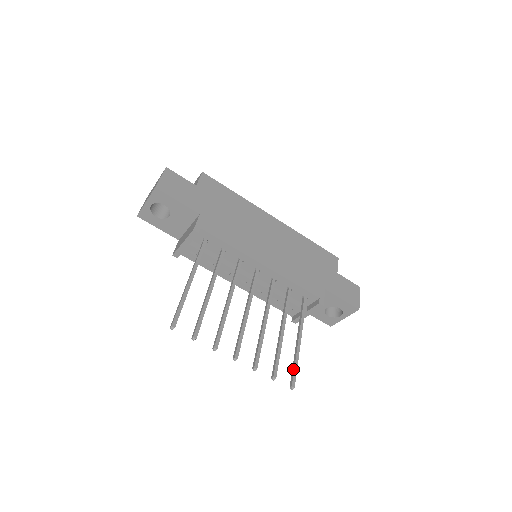
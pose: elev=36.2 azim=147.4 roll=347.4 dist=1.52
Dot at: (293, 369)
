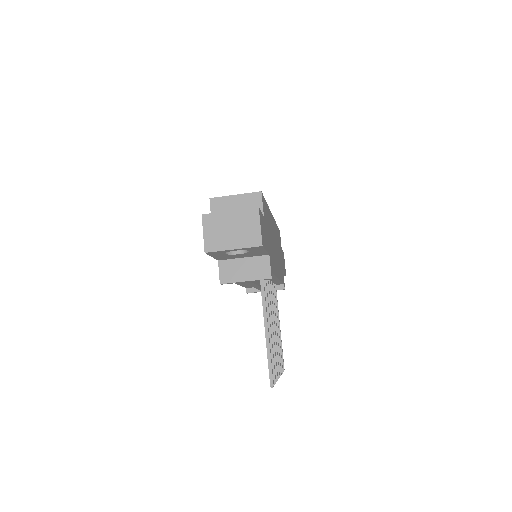
Dot at: (282, 356)
